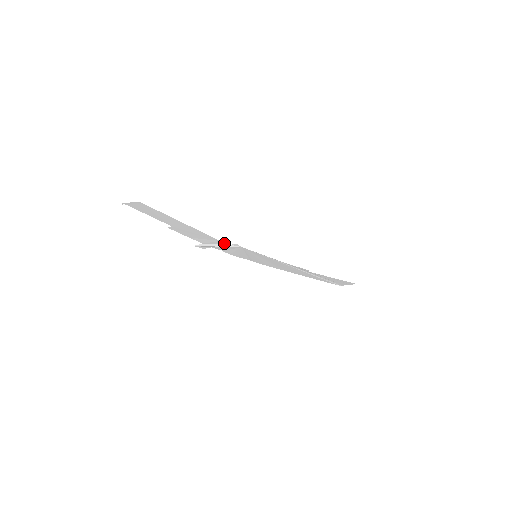
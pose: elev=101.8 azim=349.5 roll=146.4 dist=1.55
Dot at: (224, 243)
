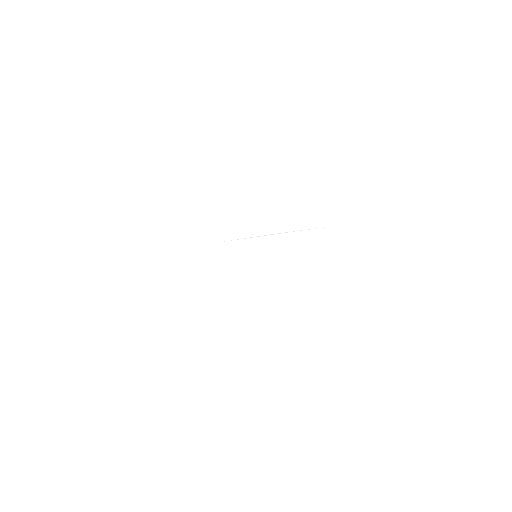
Dot at: (197, 260)
